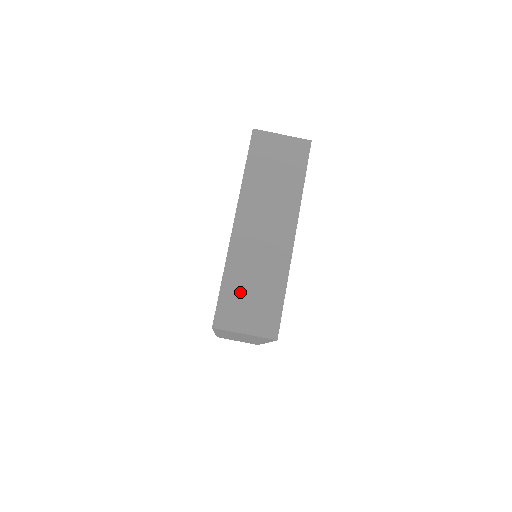
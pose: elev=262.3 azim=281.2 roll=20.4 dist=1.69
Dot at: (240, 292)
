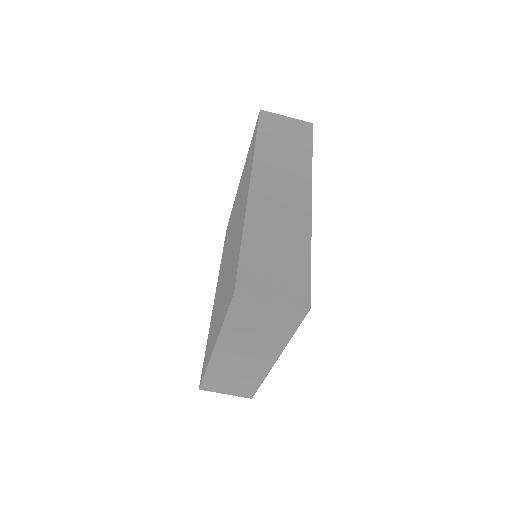
Dot at: (221, 380)
